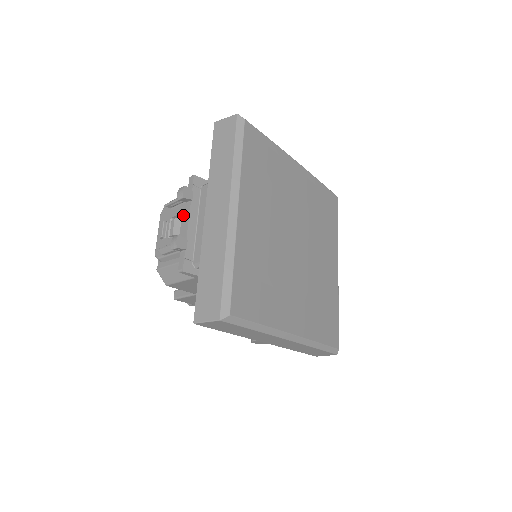
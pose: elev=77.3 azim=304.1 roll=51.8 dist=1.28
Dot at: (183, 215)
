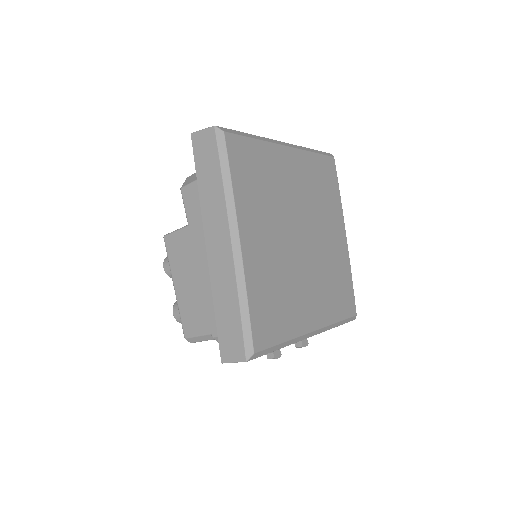
Dot at: occluded
